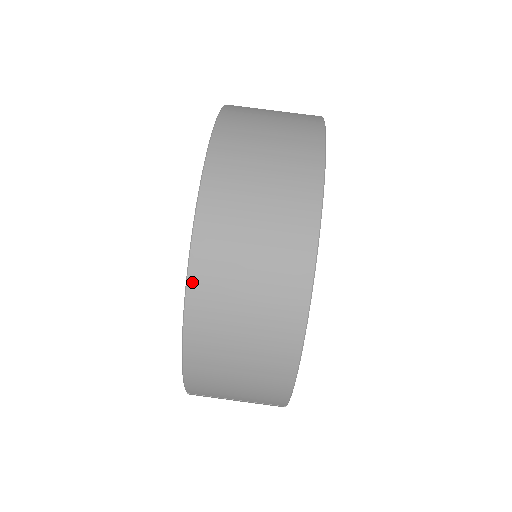
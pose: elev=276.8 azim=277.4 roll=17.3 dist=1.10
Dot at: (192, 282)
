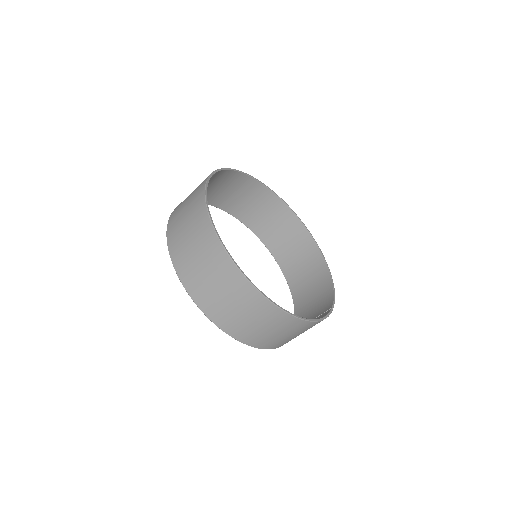
Dot at: (244, 342)
